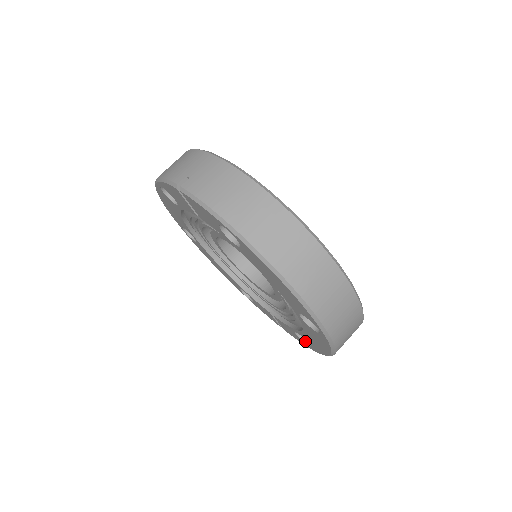
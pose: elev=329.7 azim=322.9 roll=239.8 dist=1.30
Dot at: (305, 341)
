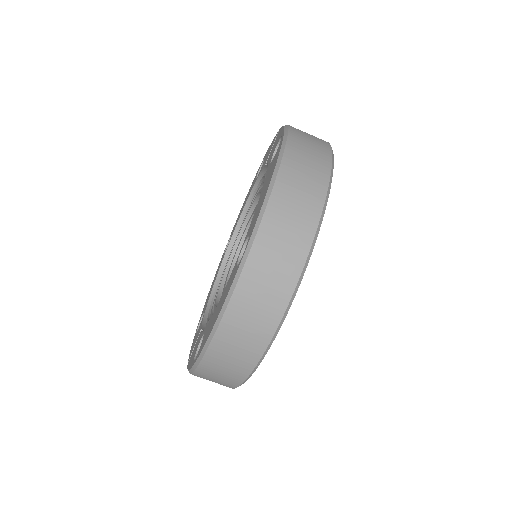
Dot at: occluded
